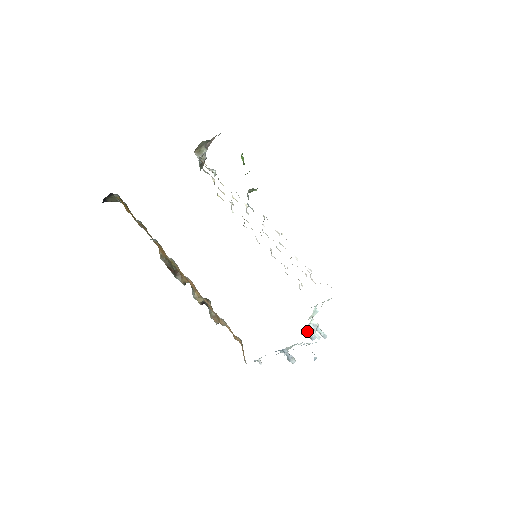
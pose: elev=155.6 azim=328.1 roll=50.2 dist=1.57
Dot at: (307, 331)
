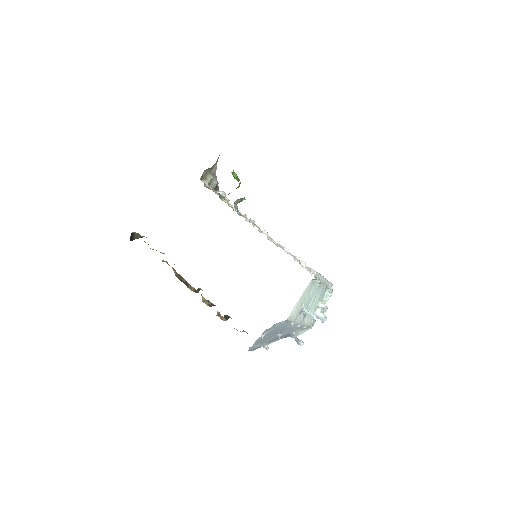
Dot at: (316, 315)
